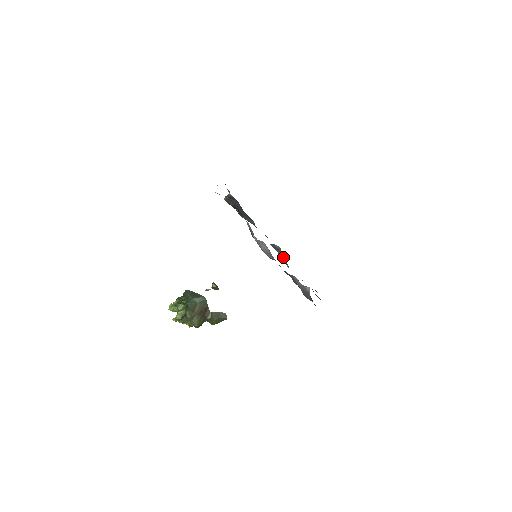
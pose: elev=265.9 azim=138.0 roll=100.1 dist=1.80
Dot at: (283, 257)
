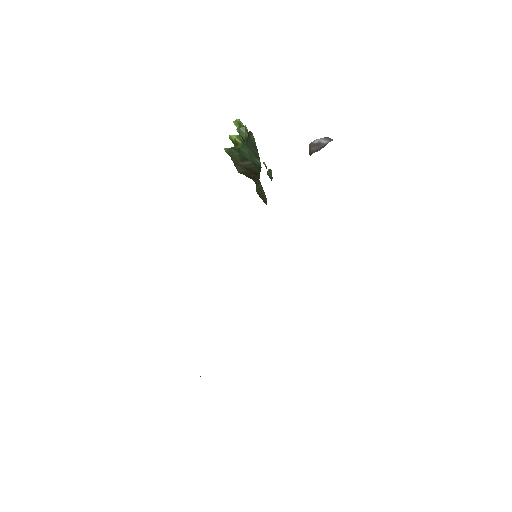
Dot at: occluded
